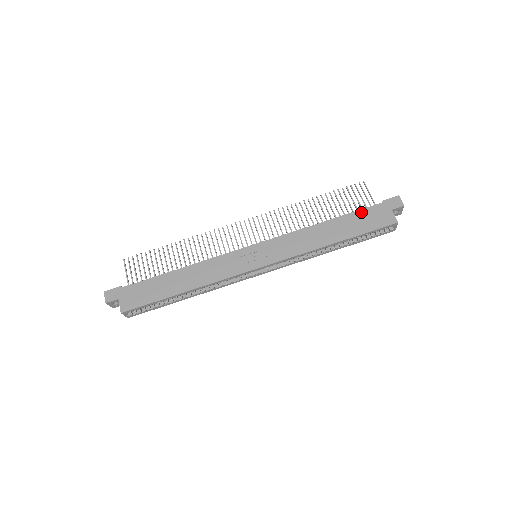
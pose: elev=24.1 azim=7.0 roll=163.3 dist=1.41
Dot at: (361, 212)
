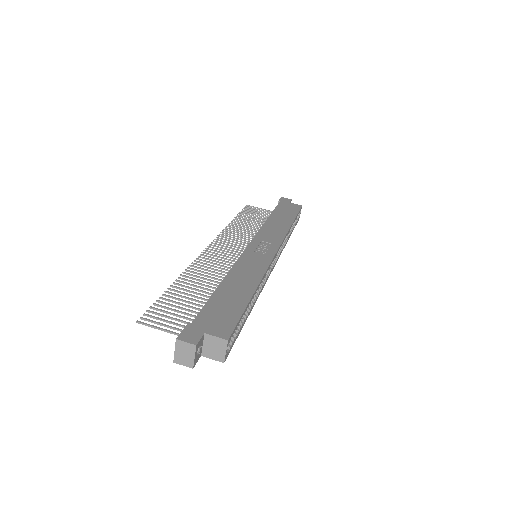
Dot at: (278, 208)
